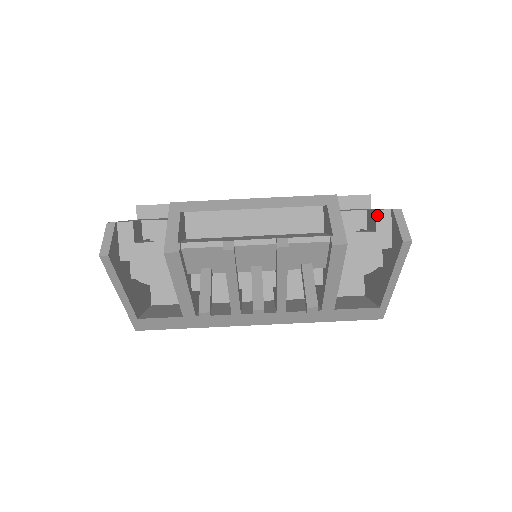
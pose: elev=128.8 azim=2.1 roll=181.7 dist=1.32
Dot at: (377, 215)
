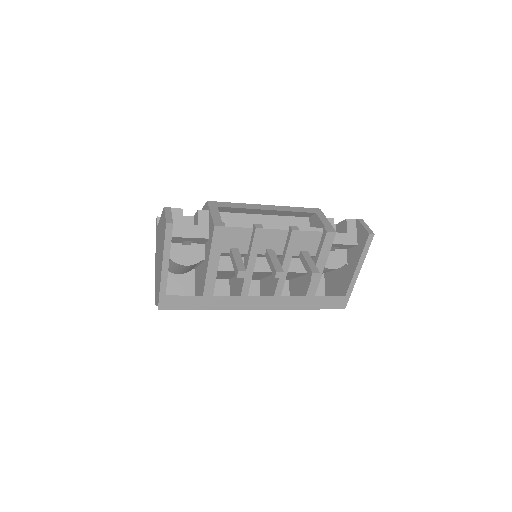
Dot at: (348, 222)
